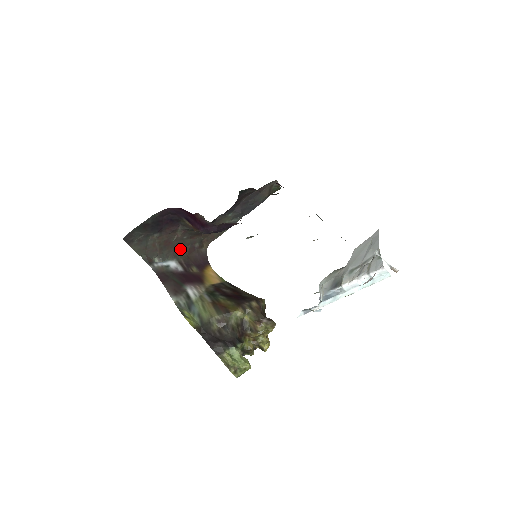
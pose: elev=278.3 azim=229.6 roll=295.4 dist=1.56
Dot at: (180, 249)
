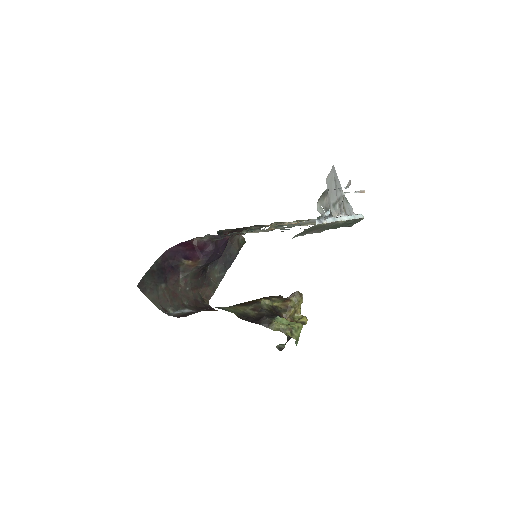
Dot at: (187, 302)
